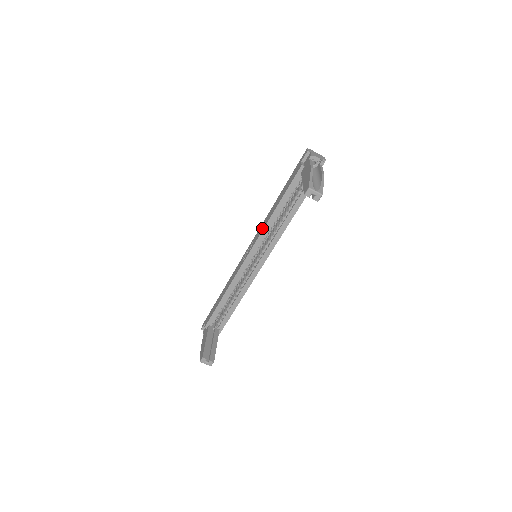
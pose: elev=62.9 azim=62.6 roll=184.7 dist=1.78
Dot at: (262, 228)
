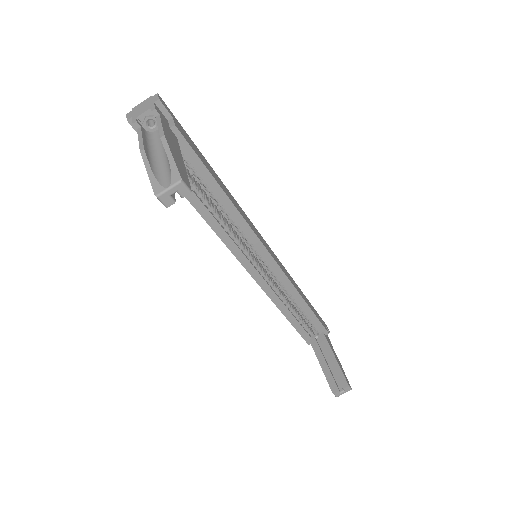
Dot at: occluded
